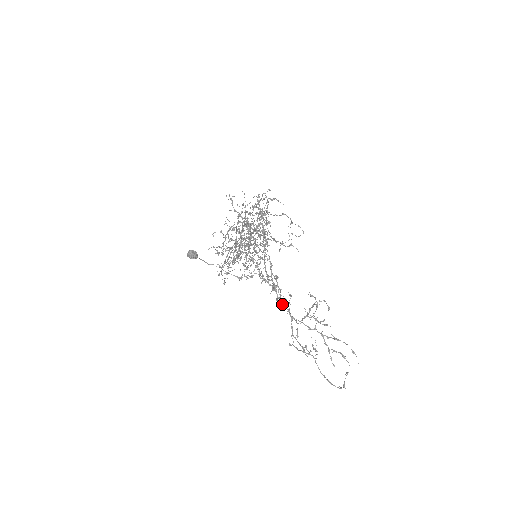
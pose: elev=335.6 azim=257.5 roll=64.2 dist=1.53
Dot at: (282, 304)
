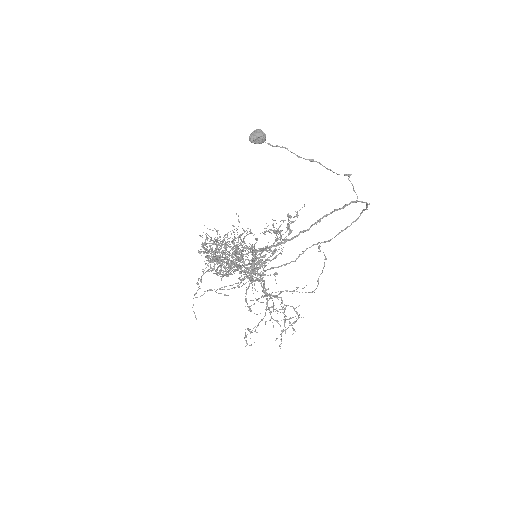
Dot at: (264, 288)
